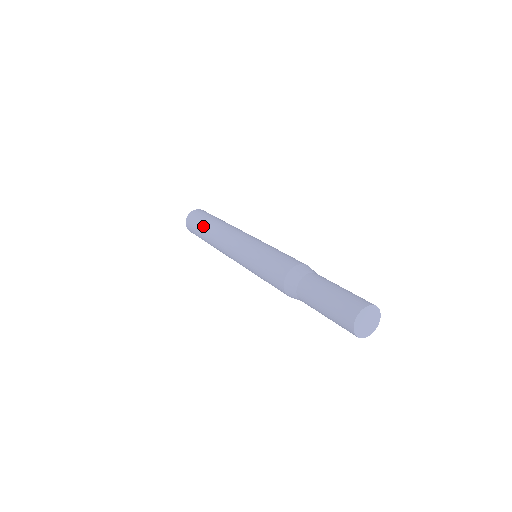
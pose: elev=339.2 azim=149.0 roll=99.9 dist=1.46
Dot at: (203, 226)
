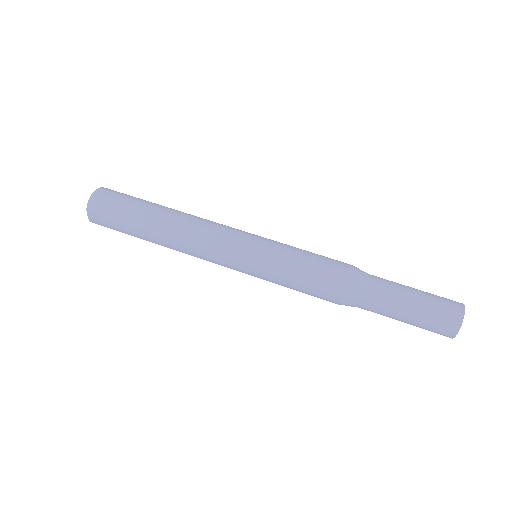
Dot at: occluded
